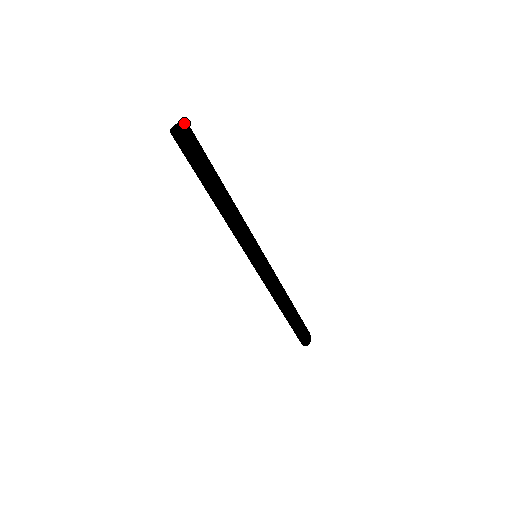
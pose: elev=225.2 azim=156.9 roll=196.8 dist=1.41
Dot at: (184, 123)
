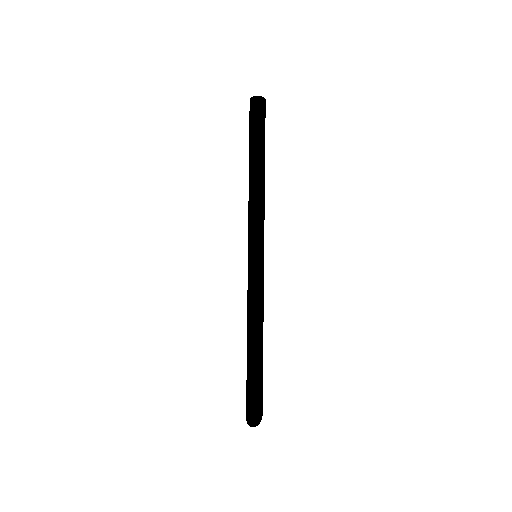
Dot at: occluded
